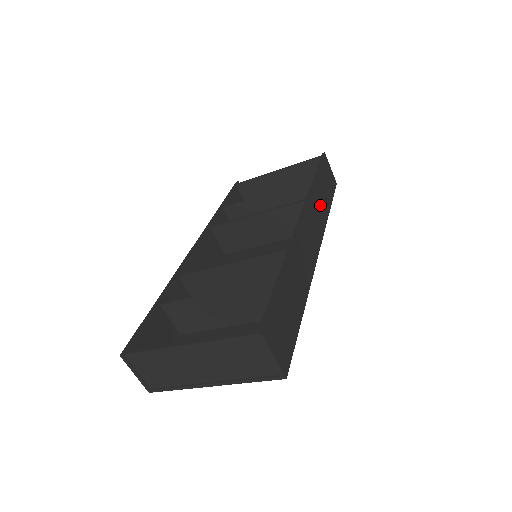
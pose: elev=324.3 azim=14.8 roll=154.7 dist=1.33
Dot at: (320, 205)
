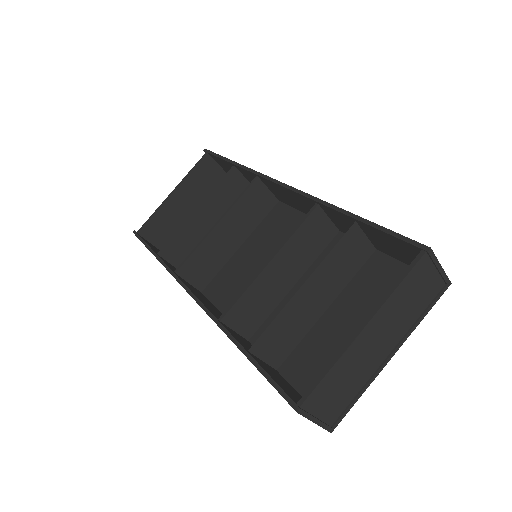
Dot at: occluded
